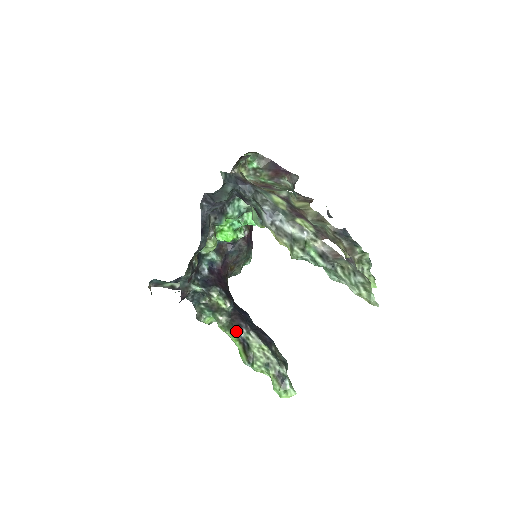
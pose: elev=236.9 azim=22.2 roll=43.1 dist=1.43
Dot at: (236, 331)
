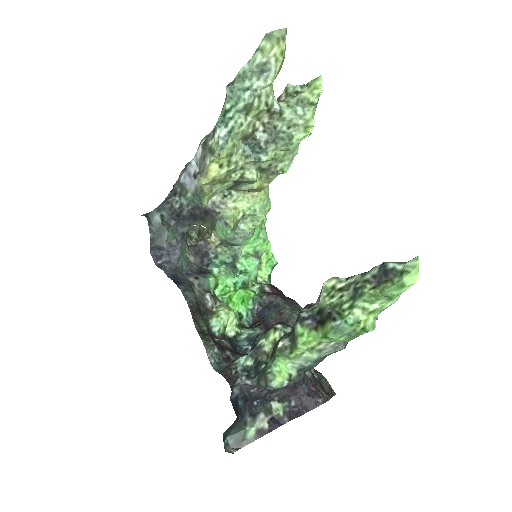
Dot at: (296, 322)
